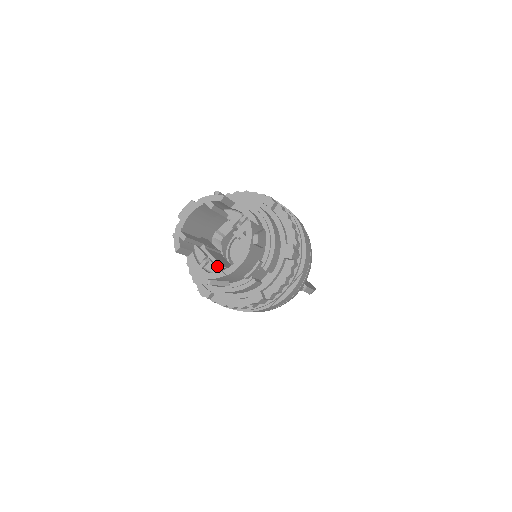
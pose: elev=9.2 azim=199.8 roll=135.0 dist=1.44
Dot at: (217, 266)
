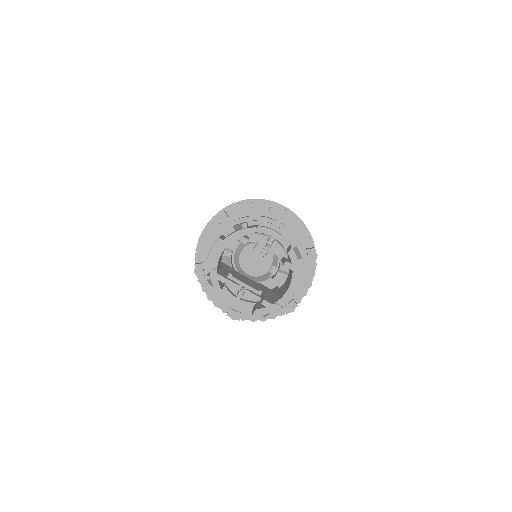
Dot at: (264, 298)
